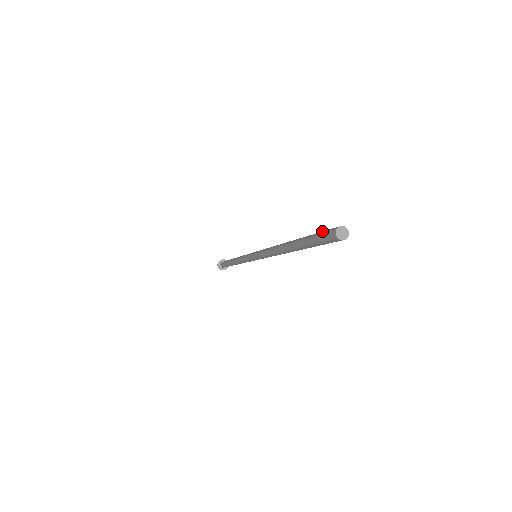
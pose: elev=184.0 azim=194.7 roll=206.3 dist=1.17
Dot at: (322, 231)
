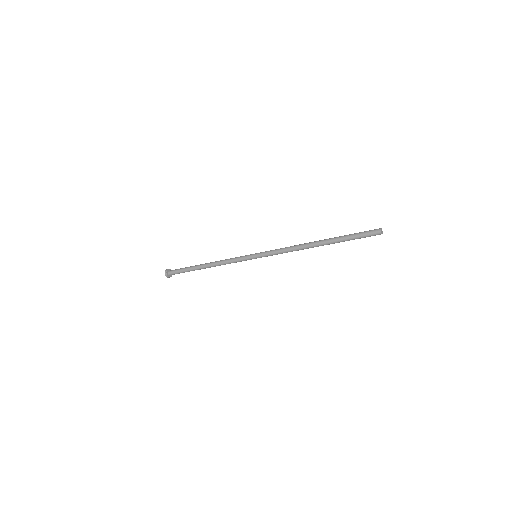
Dot at: (362, 232)
